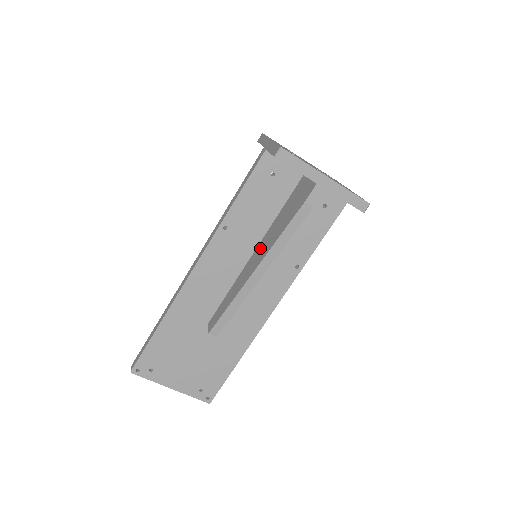
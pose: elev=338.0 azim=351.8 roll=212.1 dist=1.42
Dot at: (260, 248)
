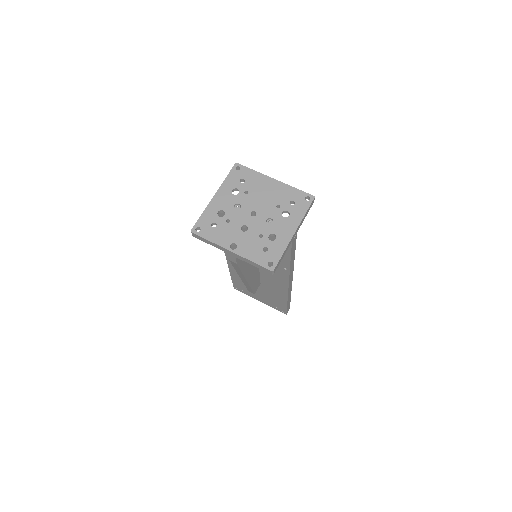
Dot at: occluded
